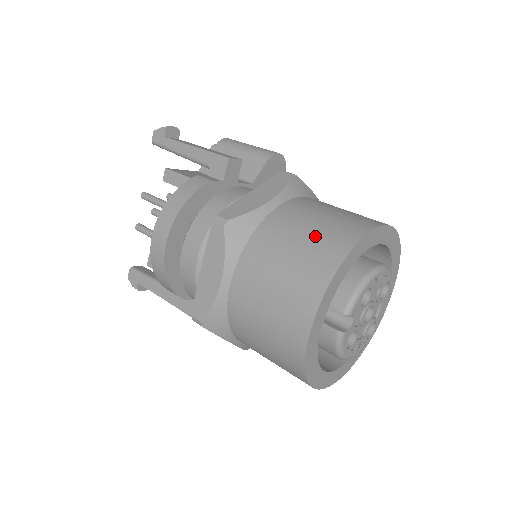
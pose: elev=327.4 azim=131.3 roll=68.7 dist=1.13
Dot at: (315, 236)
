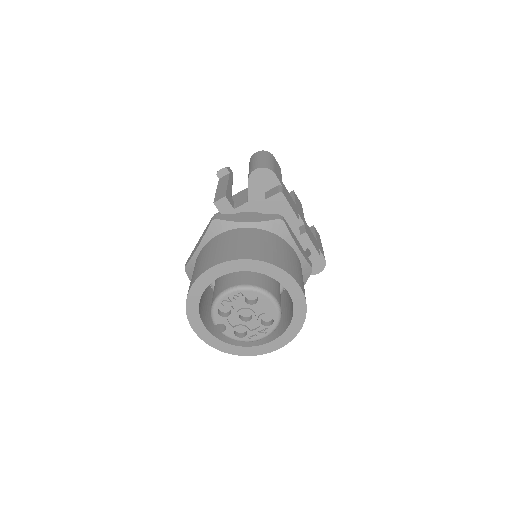
Dot at: occluded
